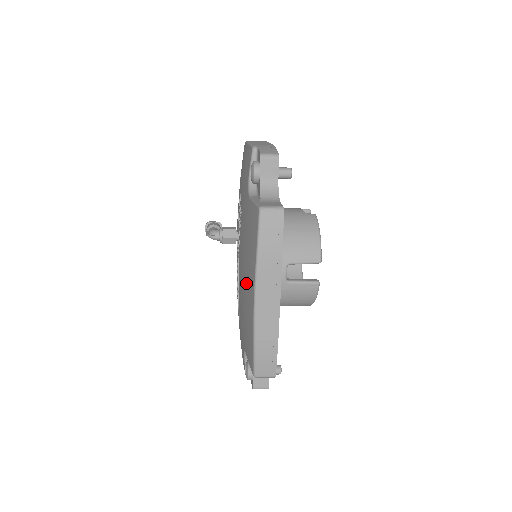
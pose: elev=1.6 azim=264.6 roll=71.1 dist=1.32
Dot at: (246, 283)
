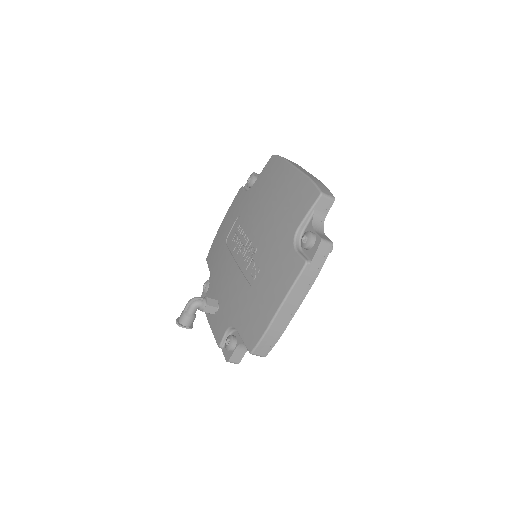
Dot at: (277, 191)
